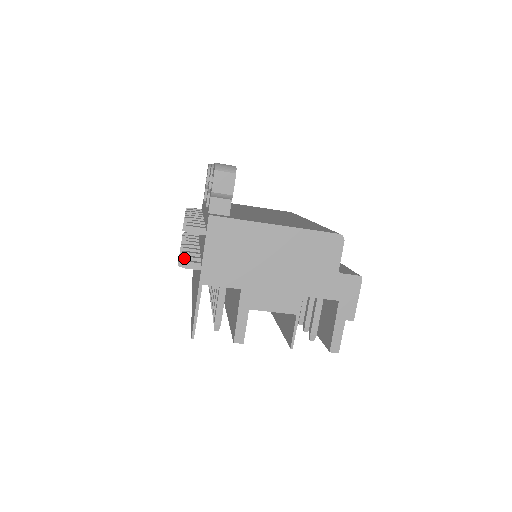
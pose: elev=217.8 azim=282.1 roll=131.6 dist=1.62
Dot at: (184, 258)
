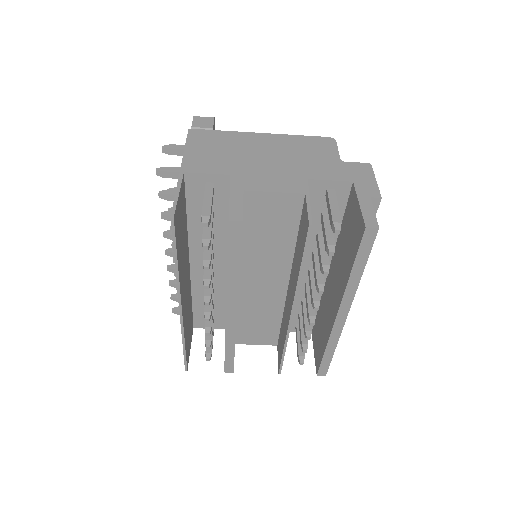
Dot at: (165, 191)
